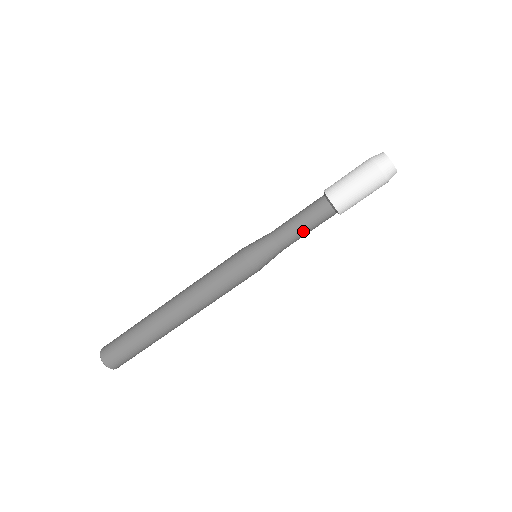
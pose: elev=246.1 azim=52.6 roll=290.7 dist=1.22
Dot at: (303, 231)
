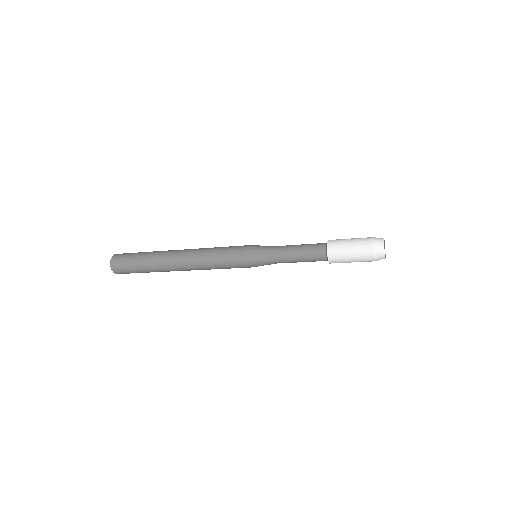
Dot at: occluded
